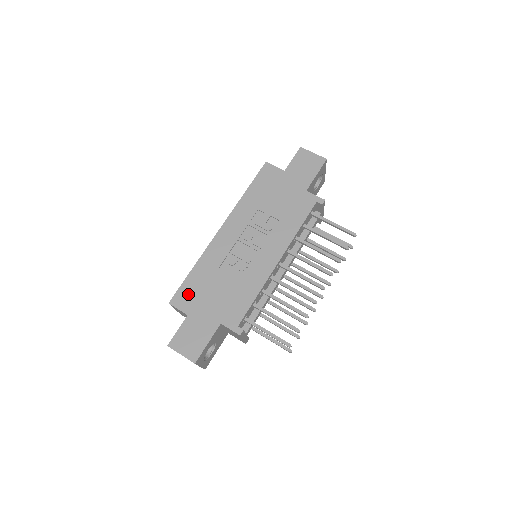
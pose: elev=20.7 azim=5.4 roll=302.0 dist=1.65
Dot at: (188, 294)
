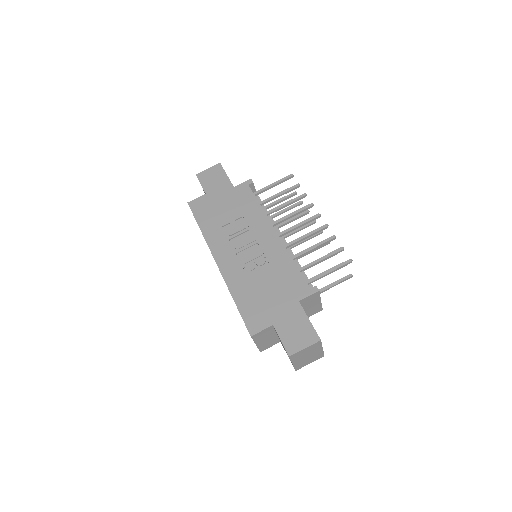
Dot at: (254, 315)
